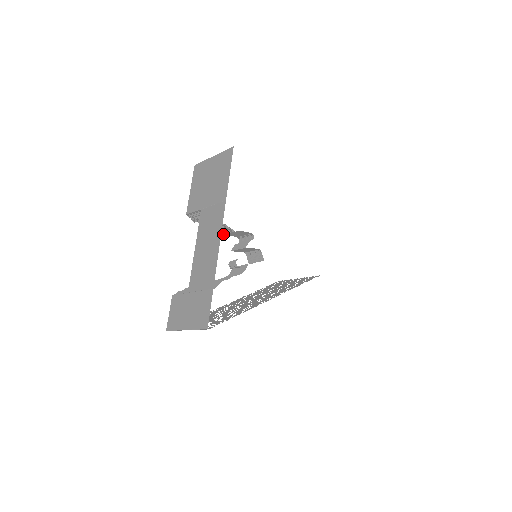
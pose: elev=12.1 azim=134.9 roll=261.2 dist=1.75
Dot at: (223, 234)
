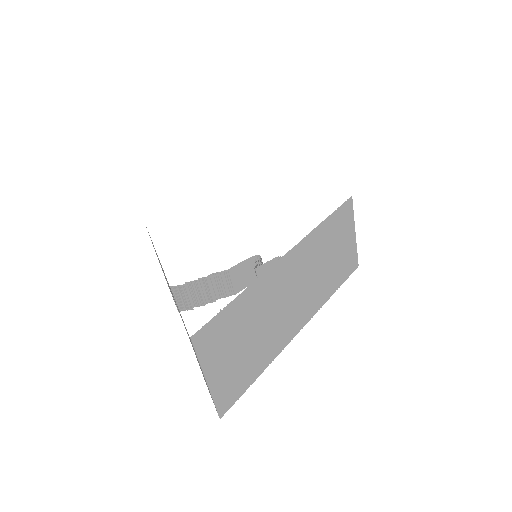
Dot at: (233, 289)
